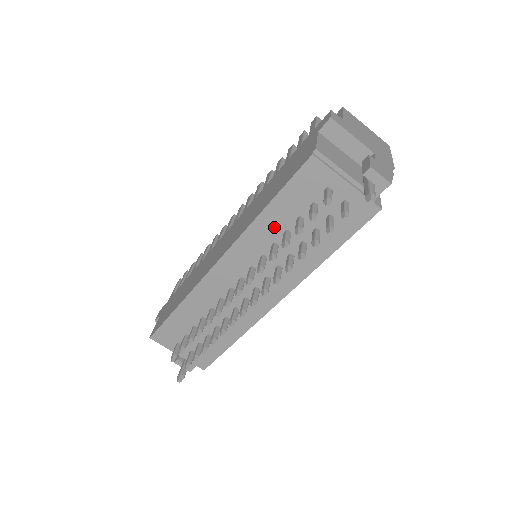
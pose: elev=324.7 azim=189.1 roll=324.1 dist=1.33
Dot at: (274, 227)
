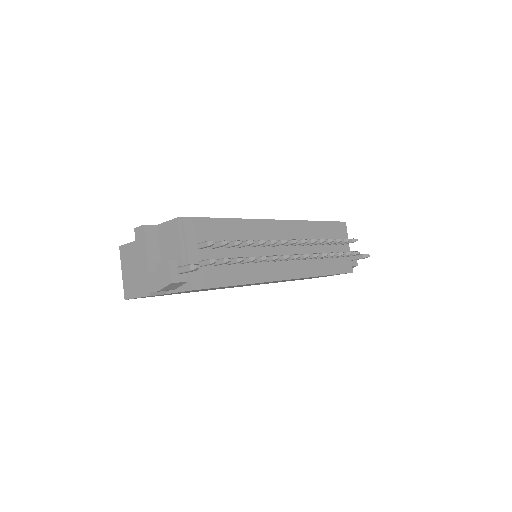
Dot at: (316, 234)
